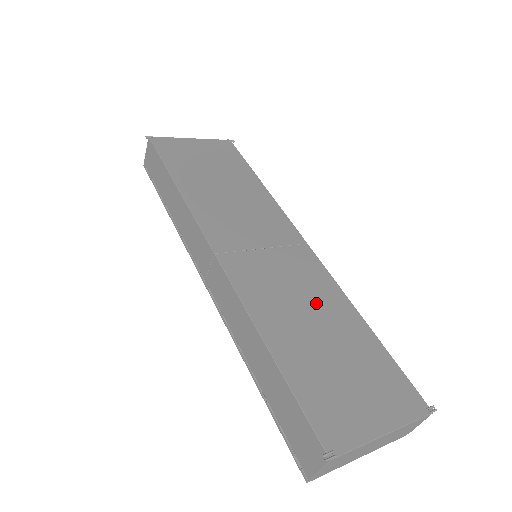
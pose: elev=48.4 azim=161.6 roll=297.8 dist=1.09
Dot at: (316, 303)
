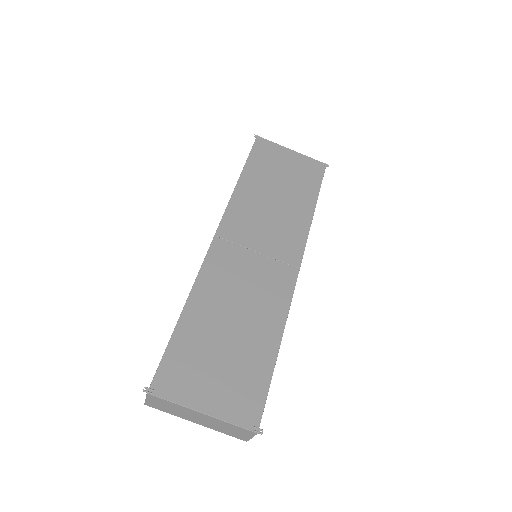
Dot at: (254, 309)
